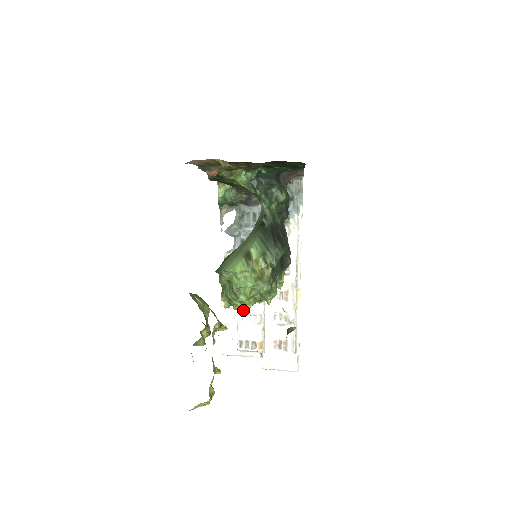
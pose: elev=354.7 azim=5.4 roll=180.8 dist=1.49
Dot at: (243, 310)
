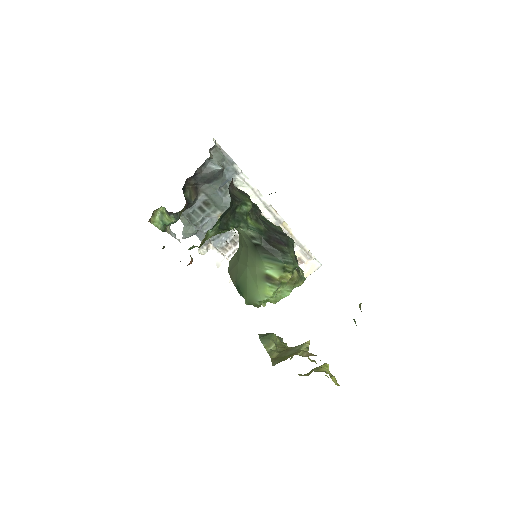
Dot at: occluded
